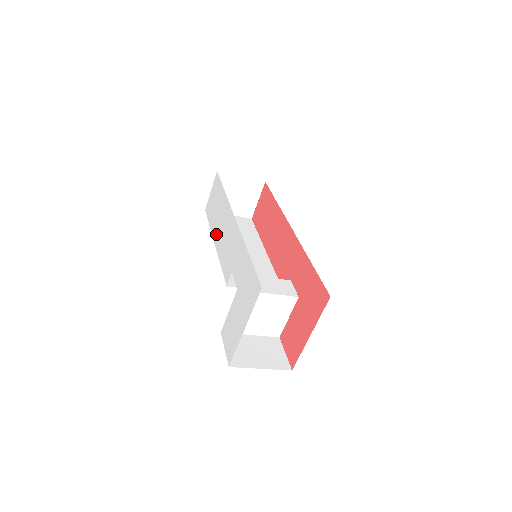
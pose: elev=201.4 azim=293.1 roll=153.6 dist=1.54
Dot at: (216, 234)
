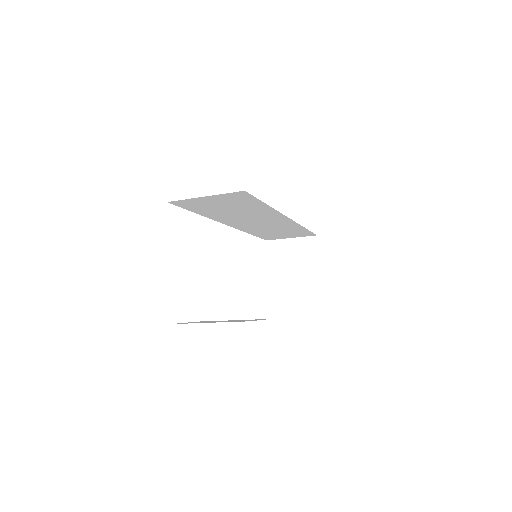
Dot at: occluded
